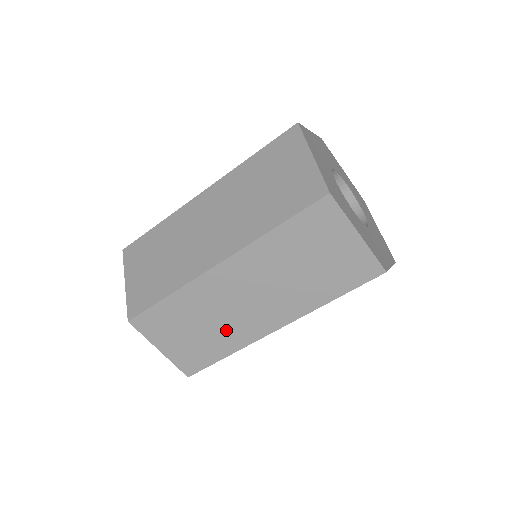
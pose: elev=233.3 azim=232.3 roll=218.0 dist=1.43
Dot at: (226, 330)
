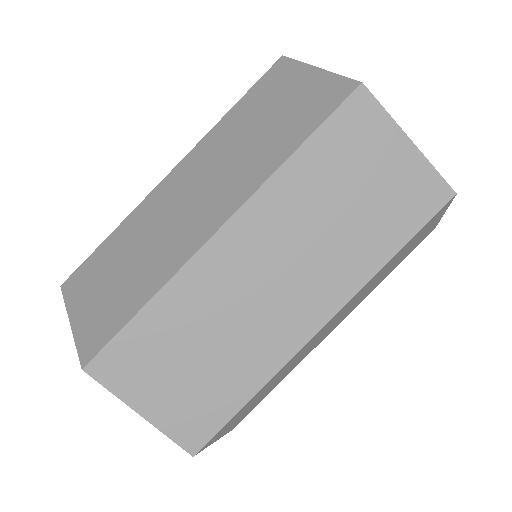
Dot at: (245, 347)
